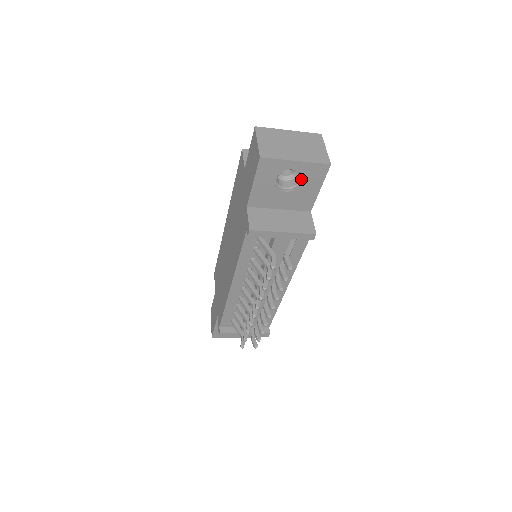
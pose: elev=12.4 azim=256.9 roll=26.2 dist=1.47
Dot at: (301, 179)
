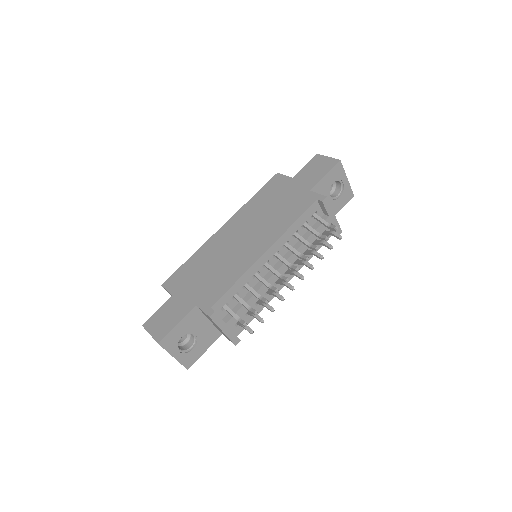
Dot at: (339, 195)
